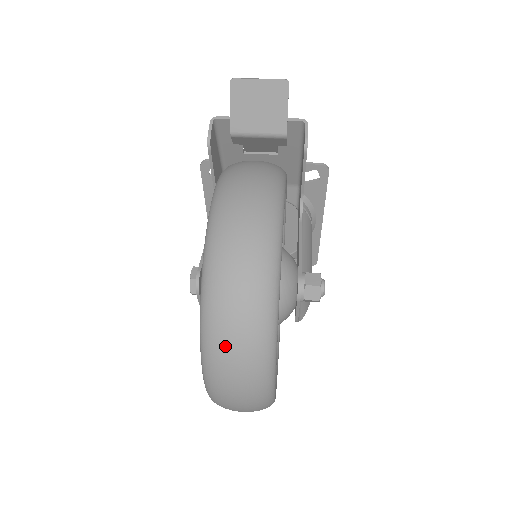
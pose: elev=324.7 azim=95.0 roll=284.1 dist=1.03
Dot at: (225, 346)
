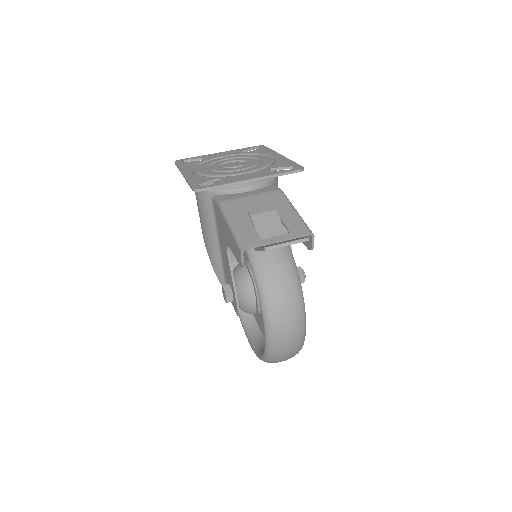
Dot at: occluded
